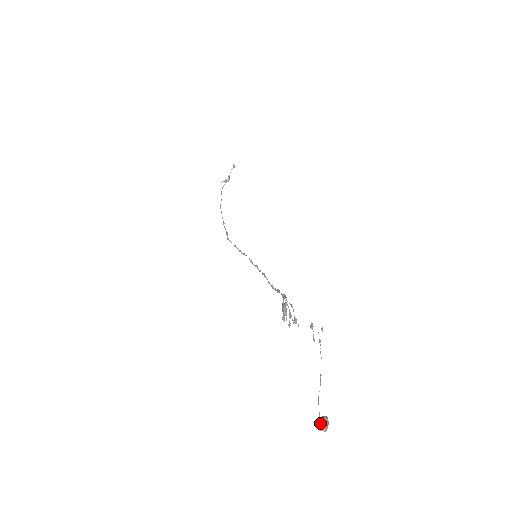
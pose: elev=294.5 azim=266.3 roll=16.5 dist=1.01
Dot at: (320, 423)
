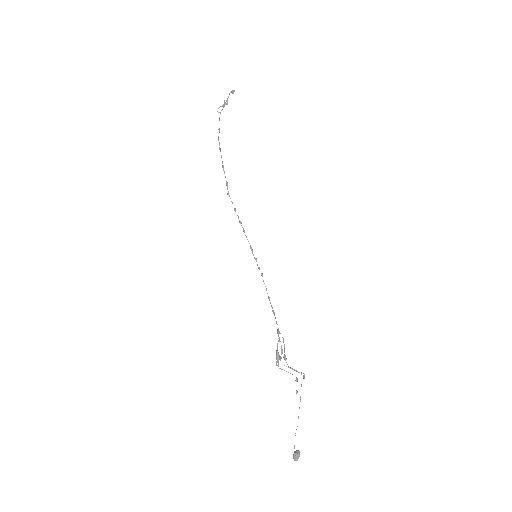
Dot at: (294, 457)
